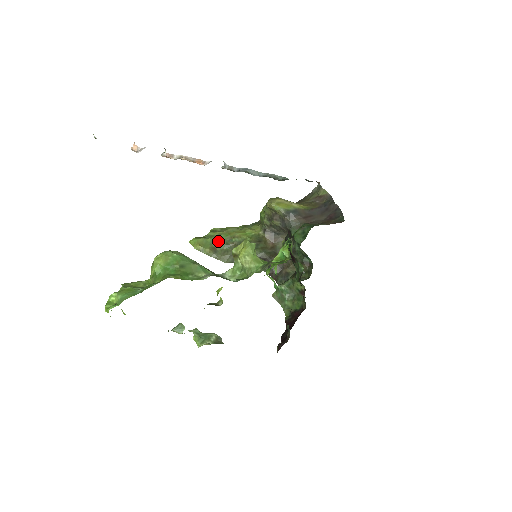
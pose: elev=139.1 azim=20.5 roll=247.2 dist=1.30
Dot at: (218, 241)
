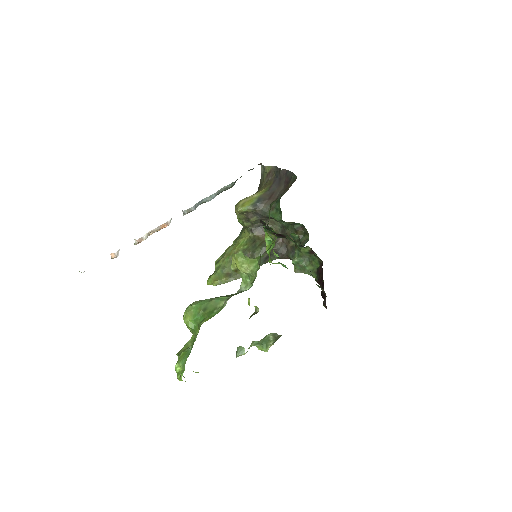
Dot at: (226, 267)
